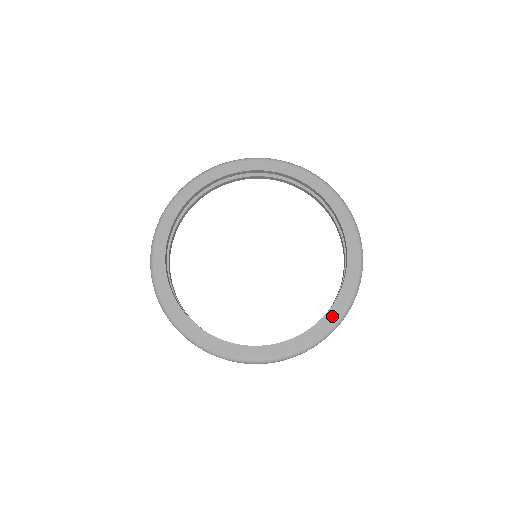
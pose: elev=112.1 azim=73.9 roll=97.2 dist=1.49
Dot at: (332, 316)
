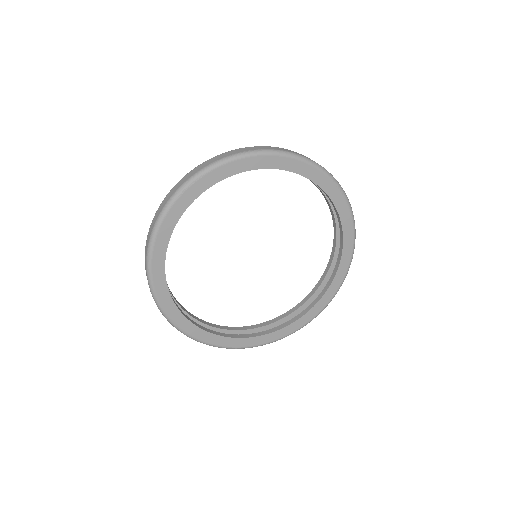
Dot at: (253, 341)
